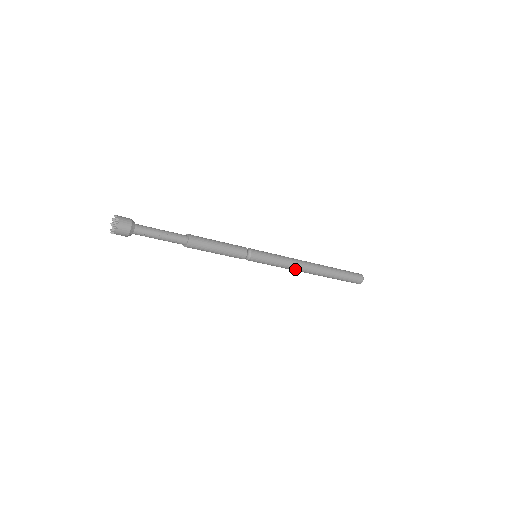
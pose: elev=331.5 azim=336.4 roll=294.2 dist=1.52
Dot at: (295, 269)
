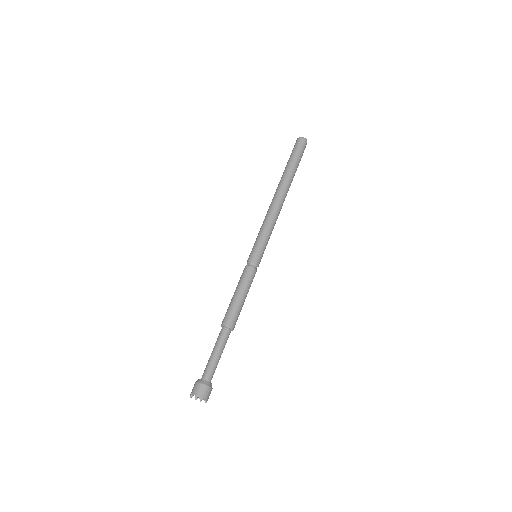
Dot at: occluded
